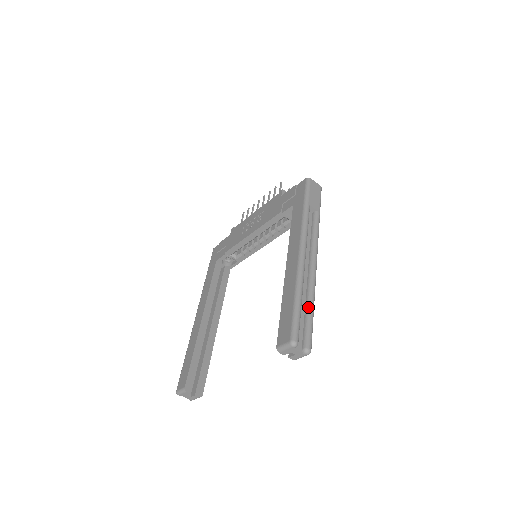
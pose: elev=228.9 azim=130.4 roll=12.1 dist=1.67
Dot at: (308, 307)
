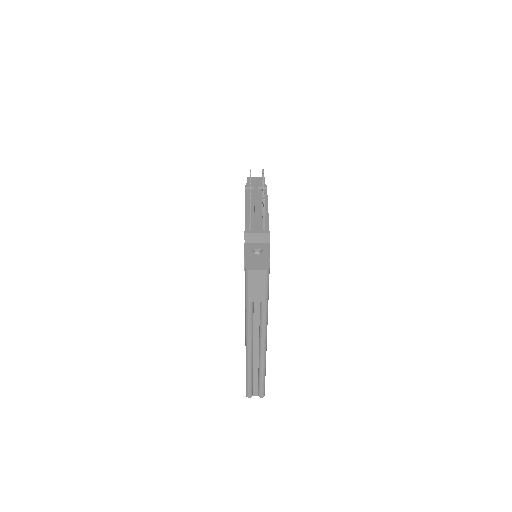
Dot at: (259, 376)
